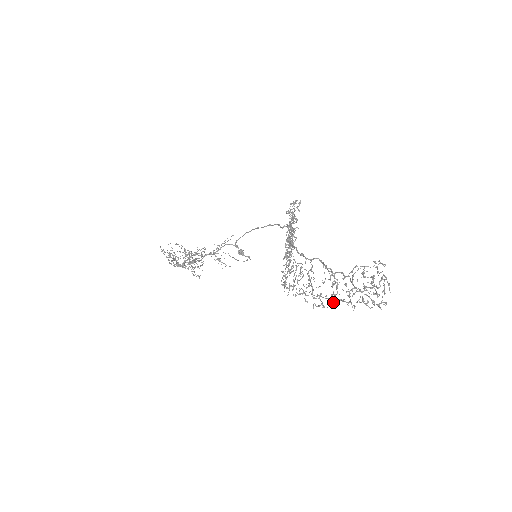
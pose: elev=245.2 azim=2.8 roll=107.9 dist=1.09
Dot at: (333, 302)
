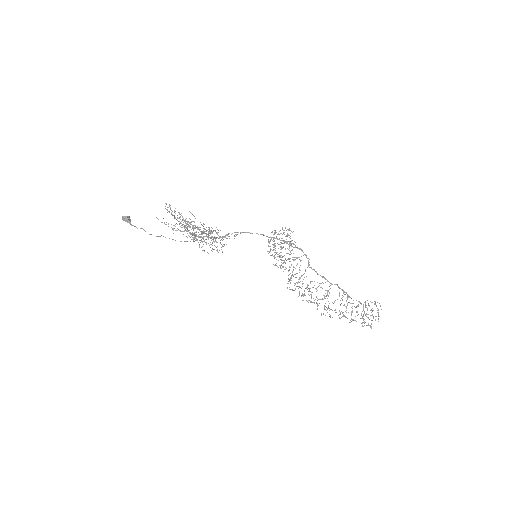
Dot at: (342, 316)
